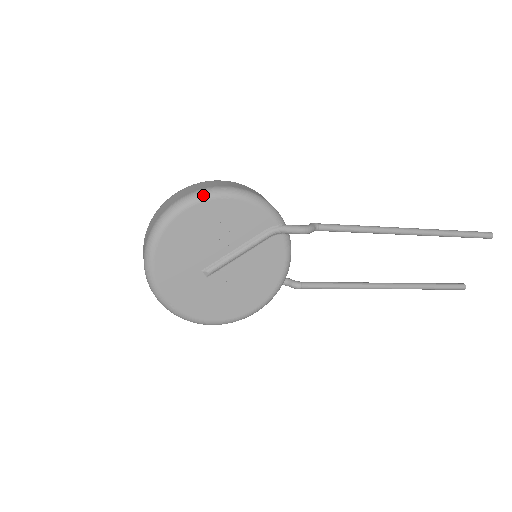
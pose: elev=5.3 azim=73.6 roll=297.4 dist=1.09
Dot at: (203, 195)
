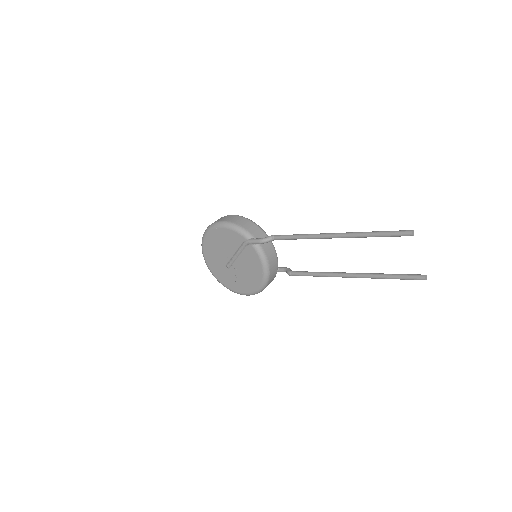
Dot at: (210, 227)
